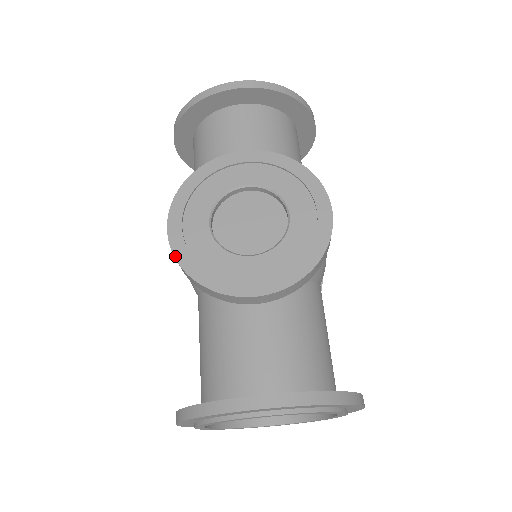
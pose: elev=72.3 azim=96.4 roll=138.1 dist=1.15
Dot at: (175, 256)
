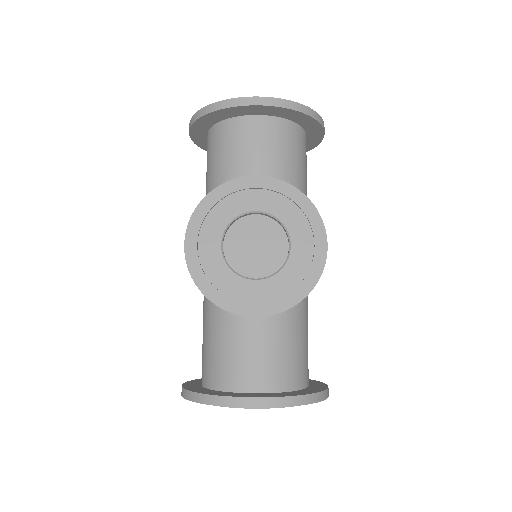
Dot at: (190, 273)
